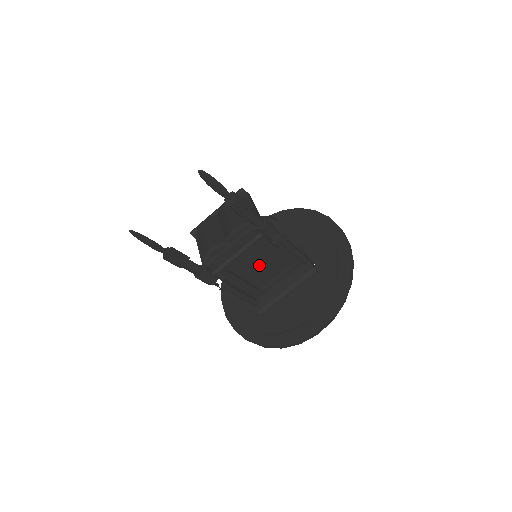
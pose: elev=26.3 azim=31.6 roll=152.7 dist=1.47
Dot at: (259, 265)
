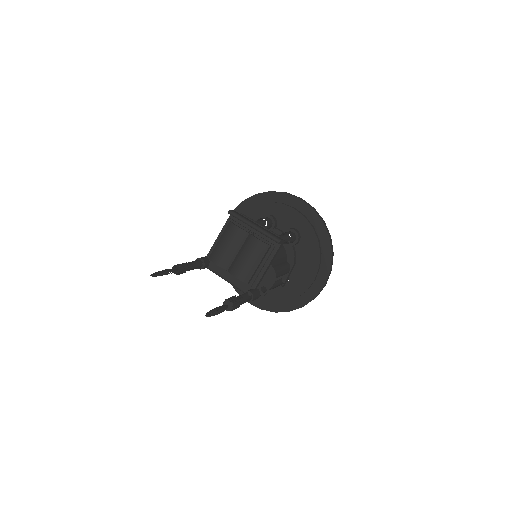
Dot at: occluded
